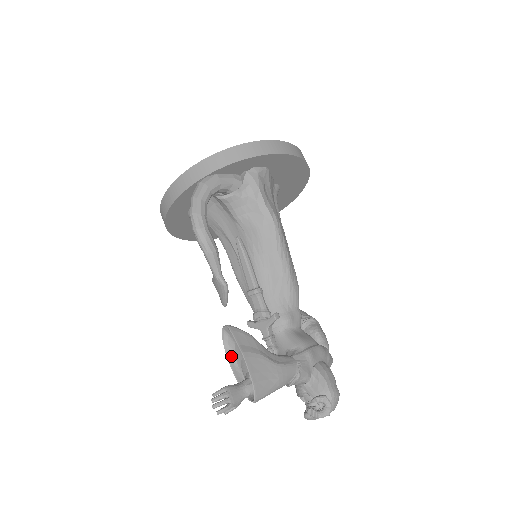
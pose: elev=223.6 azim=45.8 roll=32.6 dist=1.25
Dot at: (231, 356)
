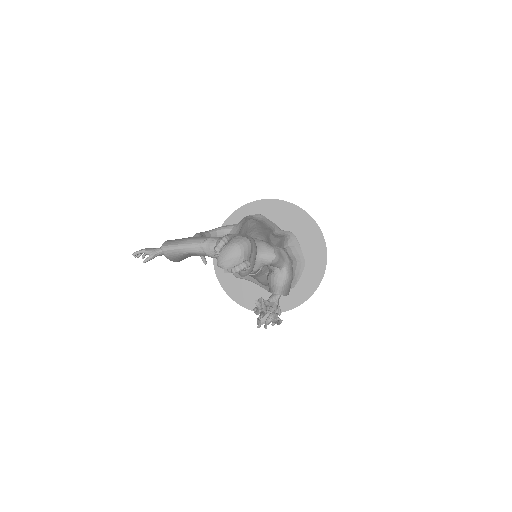
Dot at: occluded
